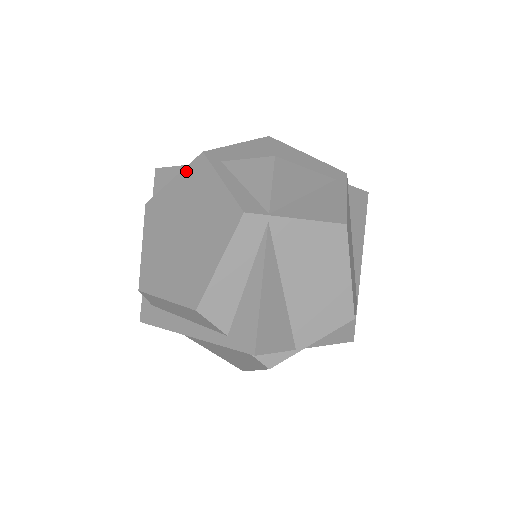
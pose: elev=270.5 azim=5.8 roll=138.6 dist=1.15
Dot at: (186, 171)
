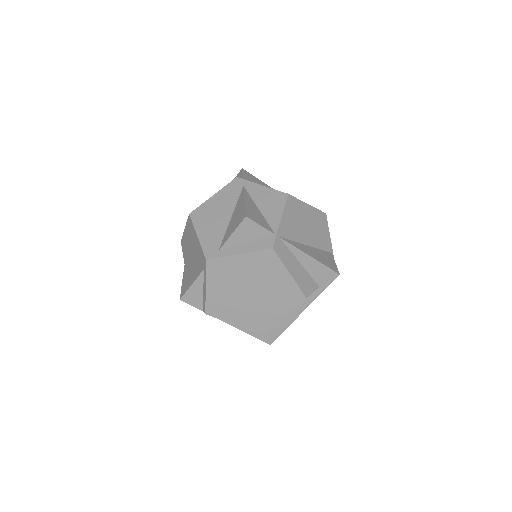
Dot at: (209, 276)
